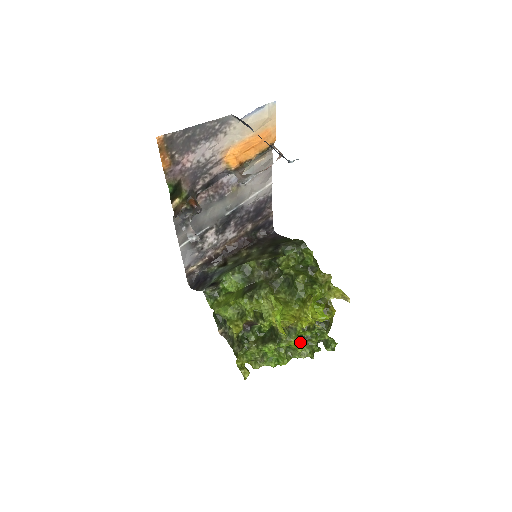
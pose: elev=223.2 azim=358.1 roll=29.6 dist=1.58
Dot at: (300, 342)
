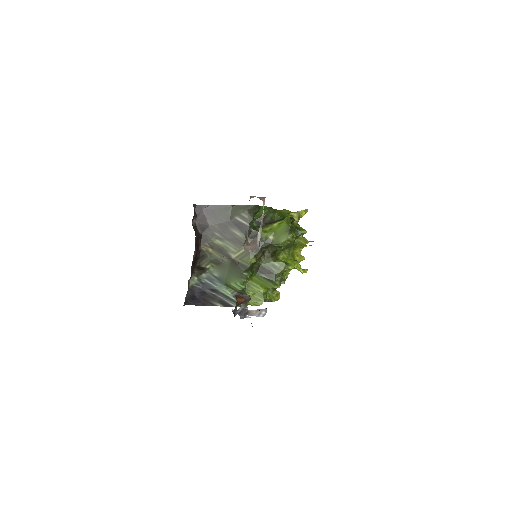
Dot at: occluded
